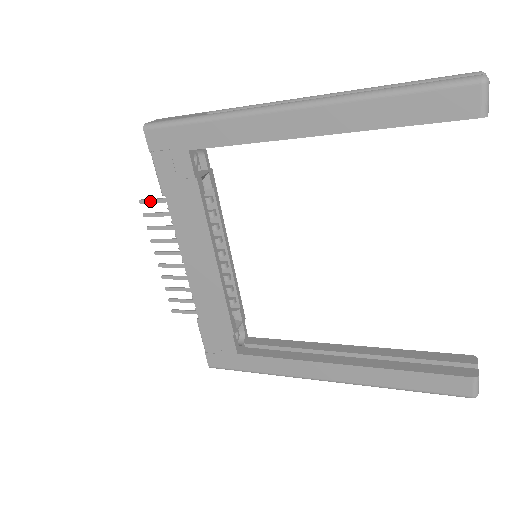
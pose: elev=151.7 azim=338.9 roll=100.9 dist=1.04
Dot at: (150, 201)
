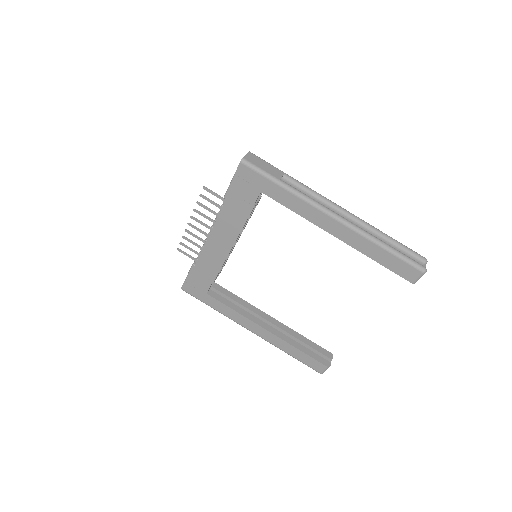
Dot at: (211, 192)
